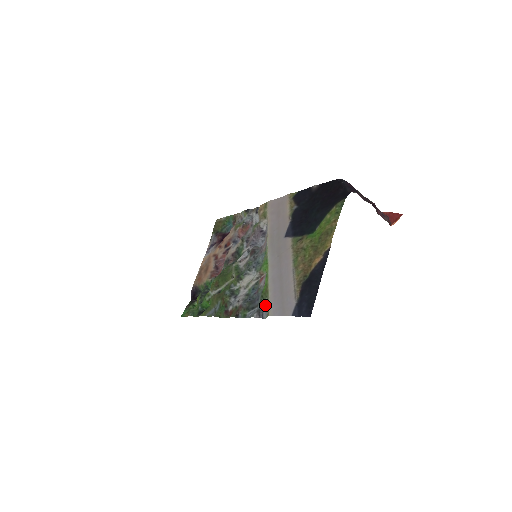
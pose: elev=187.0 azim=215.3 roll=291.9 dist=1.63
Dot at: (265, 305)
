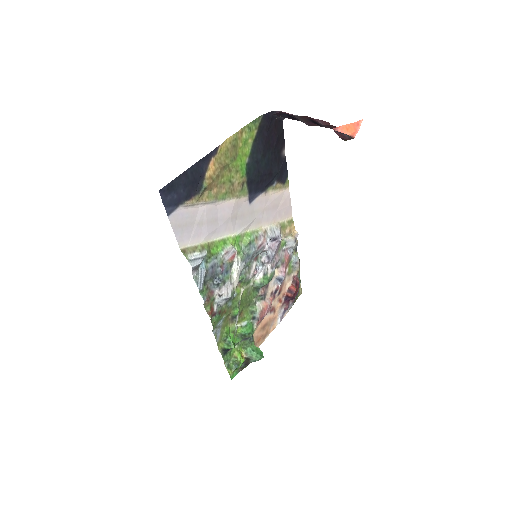
Dot at: (202, 259)
